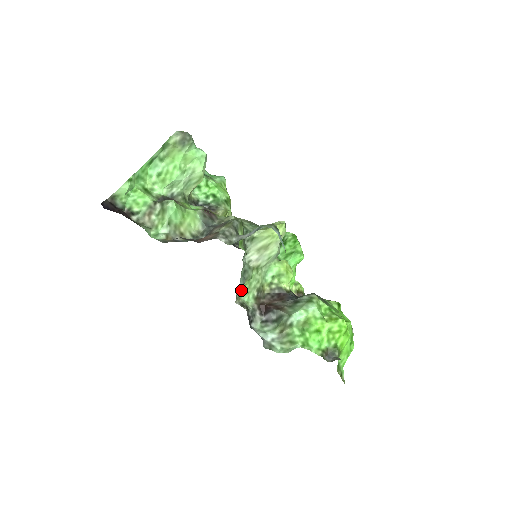
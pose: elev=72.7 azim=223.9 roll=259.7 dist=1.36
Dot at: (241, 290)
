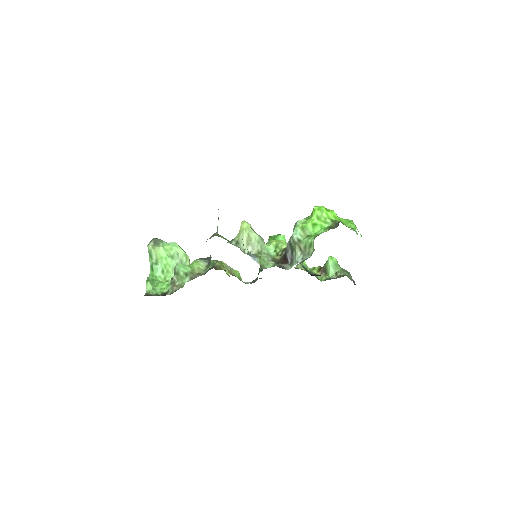
Dot at: (255, 258)
